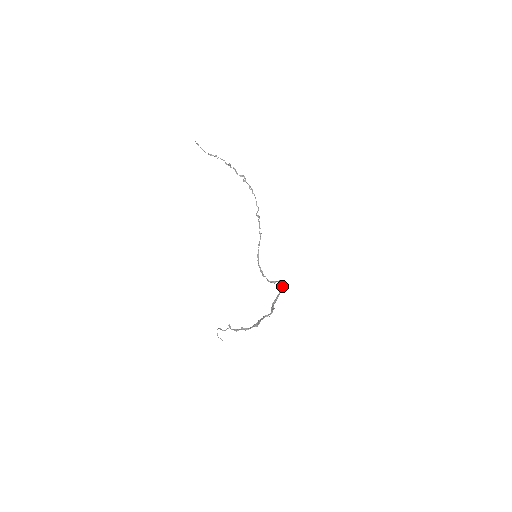
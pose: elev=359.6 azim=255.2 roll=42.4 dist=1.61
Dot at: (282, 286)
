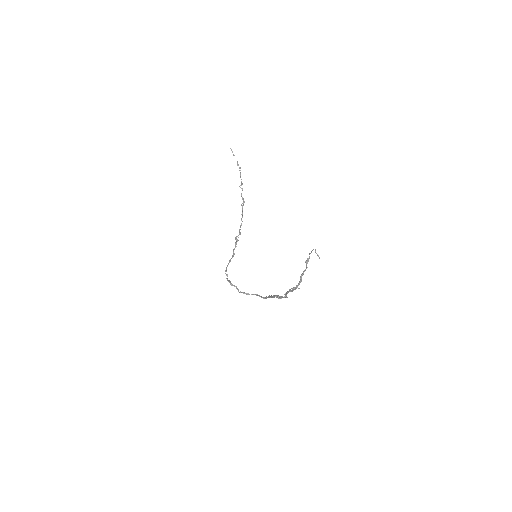
Dot at: (263, 297)
